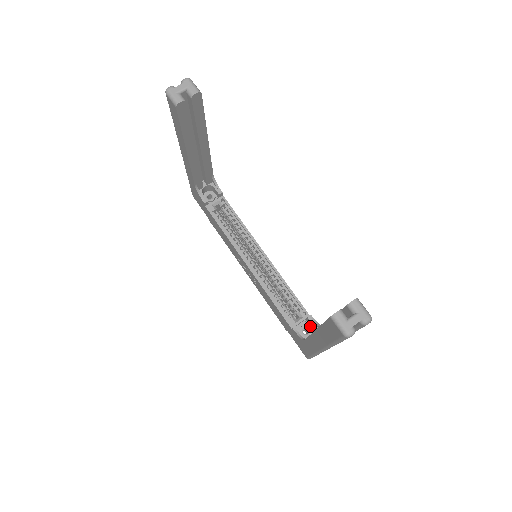
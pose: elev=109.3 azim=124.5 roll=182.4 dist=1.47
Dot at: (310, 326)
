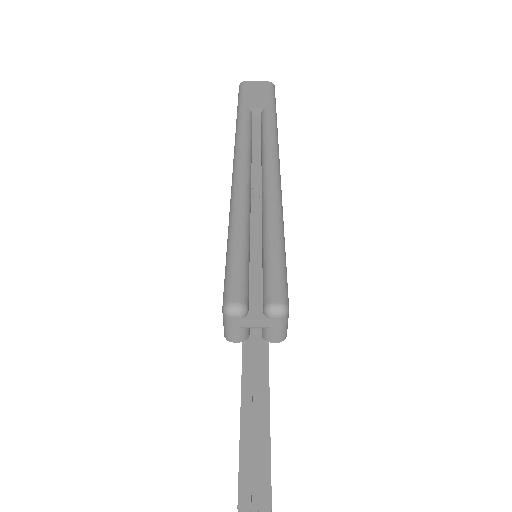
Dot at: occluded
